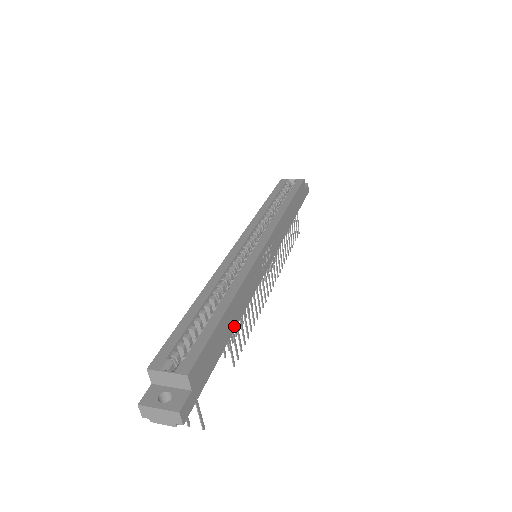
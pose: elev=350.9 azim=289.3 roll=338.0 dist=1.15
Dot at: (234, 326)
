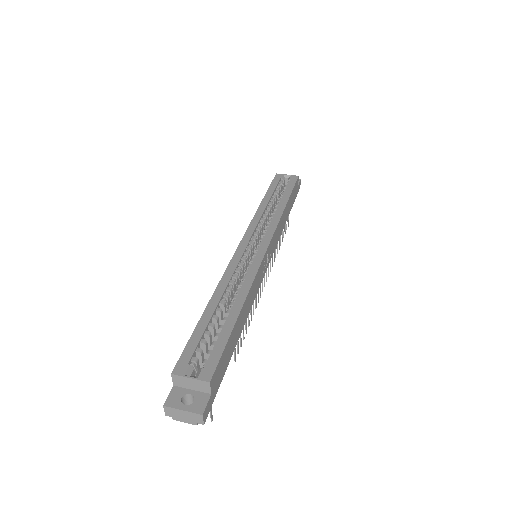
Dot at: (241, 329)
